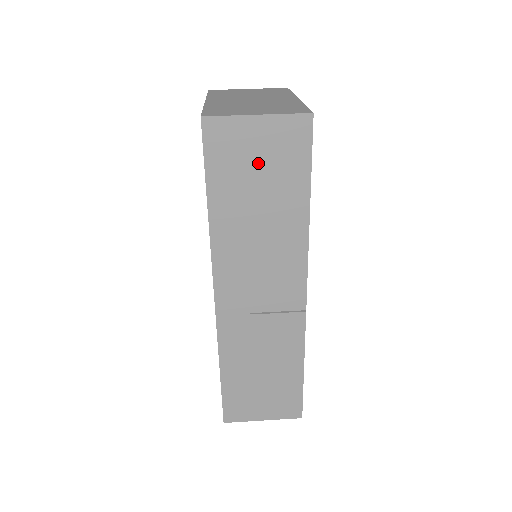
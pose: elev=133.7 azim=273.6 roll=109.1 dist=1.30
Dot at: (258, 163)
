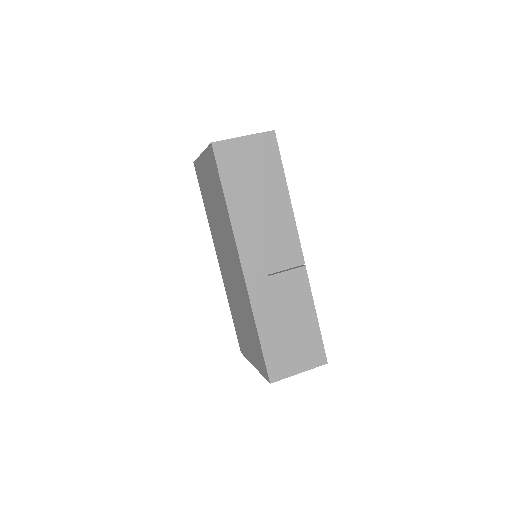
Dot at: (250, 165)
